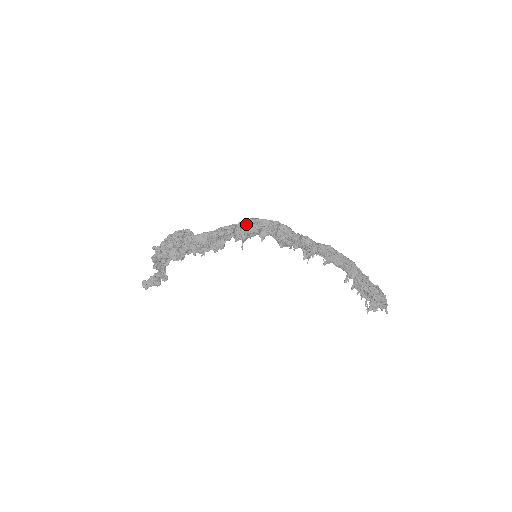
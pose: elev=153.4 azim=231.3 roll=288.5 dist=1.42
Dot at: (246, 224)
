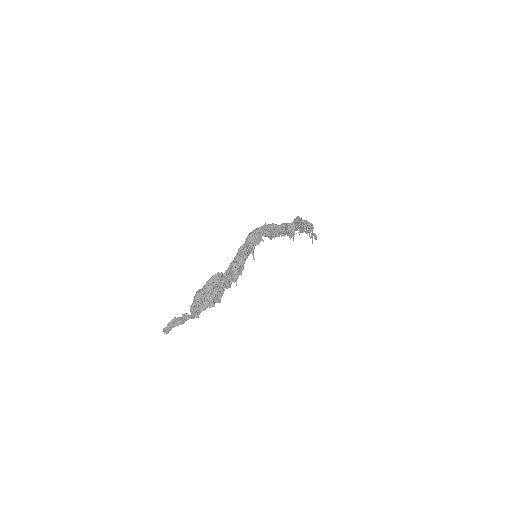
Dot at: (252, 241)
